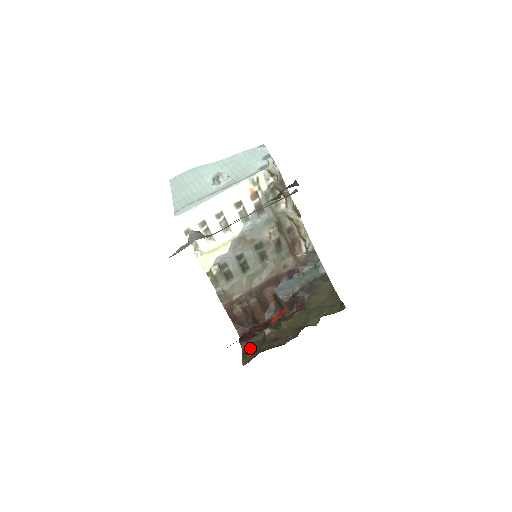
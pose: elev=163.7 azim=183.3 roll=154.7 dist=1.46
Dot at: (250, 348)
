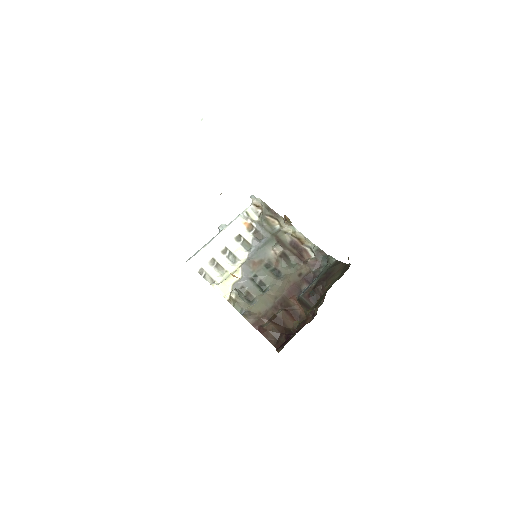
Dot at: occluded
